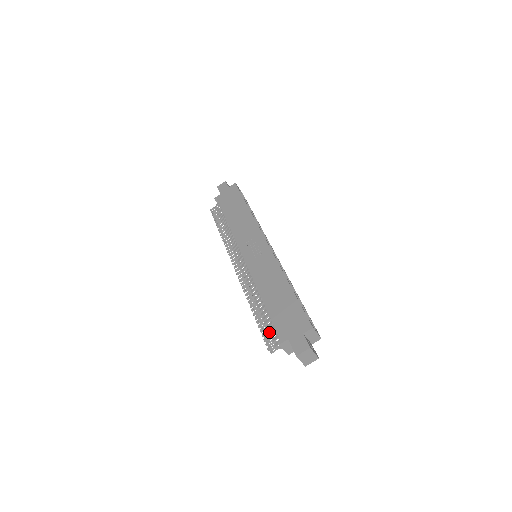
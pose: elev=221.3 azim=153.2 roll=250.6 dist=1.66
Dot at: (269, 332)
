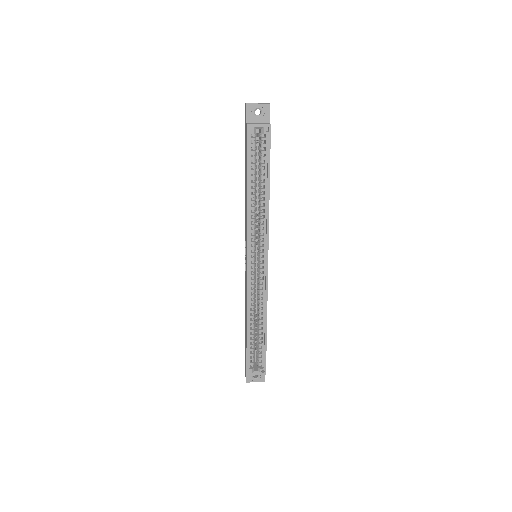
Dot at: occluded
